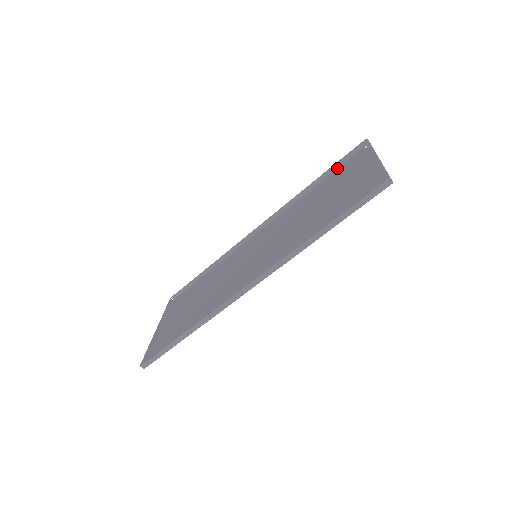
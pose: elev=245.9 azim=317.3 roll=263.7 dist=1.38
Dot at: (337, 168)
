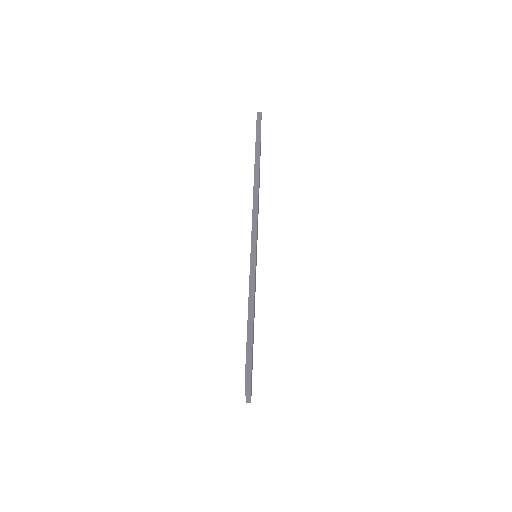
Dot at: occluded
